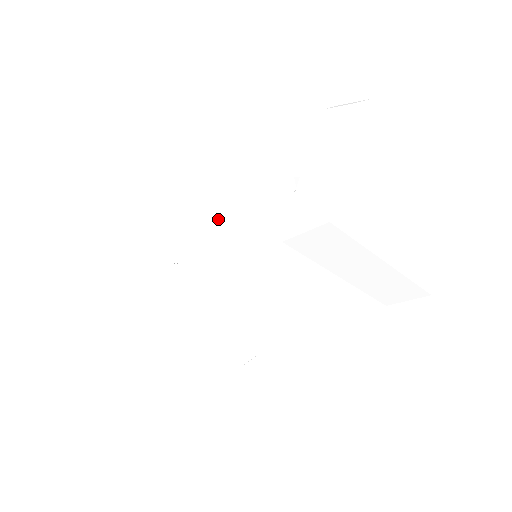
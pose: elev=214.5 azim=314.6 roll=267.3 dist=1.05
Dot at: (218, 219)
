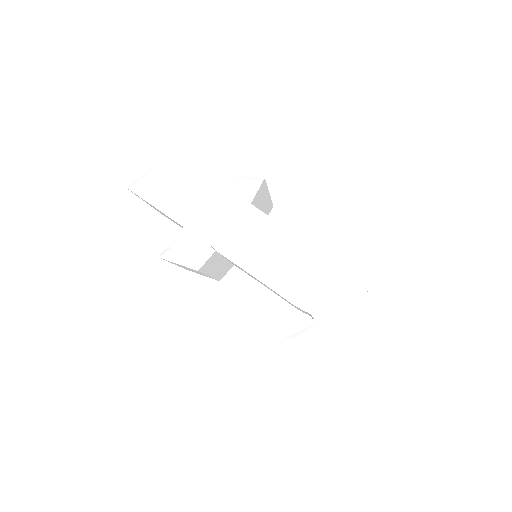
Dot at: (264, 270)
